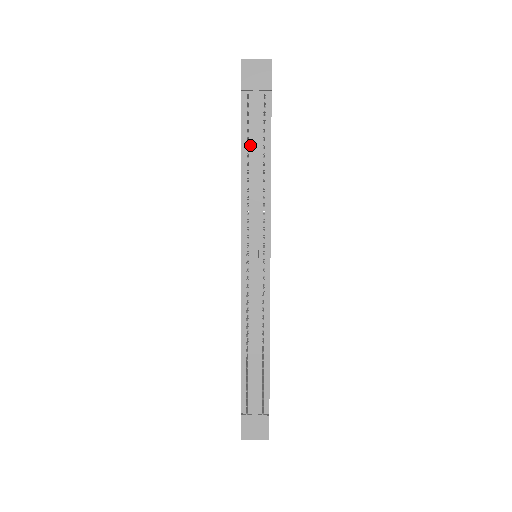
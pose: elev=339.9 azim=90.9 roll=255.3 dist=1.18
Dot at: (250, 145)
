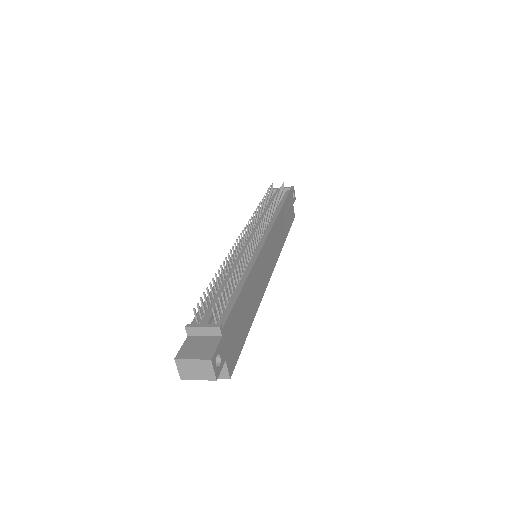
Dot at: occluded
